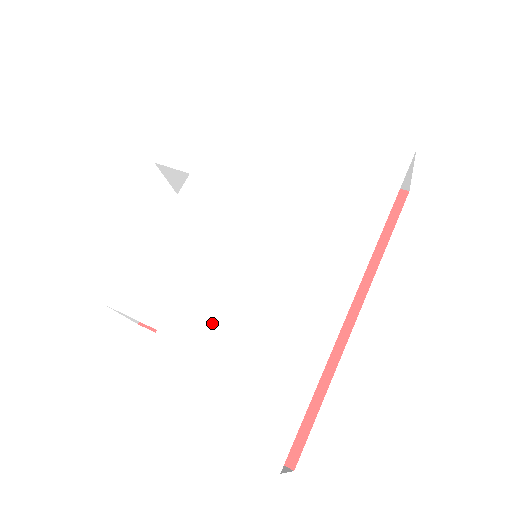
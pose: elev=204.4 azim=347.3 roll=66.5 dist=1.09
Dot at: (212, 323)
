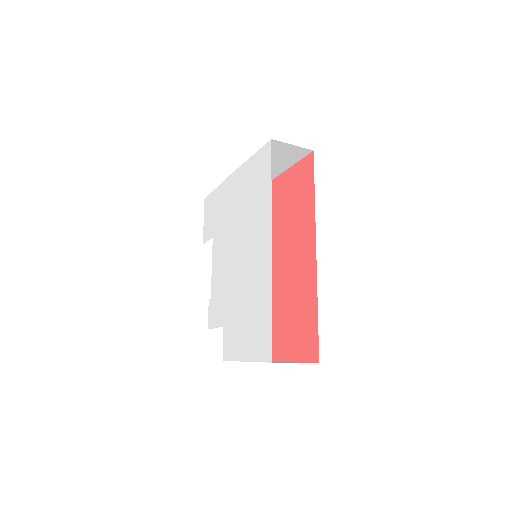
Dot at: (236, 307)
